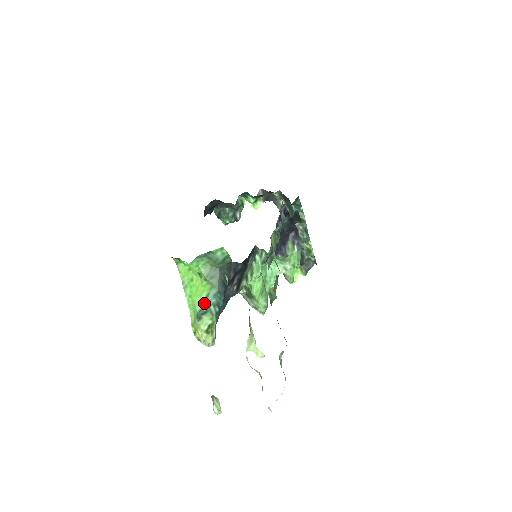
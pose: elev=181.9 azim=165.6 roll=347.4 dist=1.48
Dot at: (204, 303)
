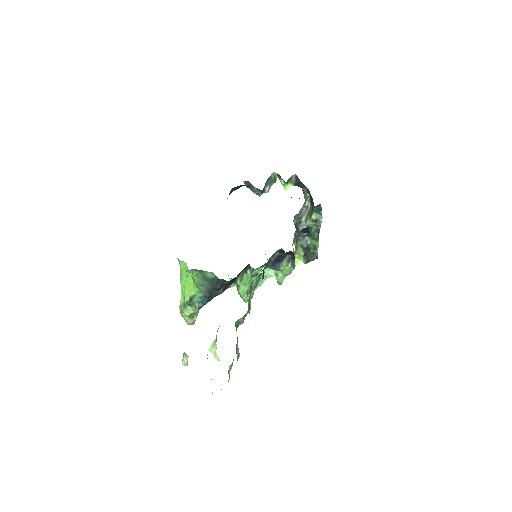
Dot at: (191, 299)
